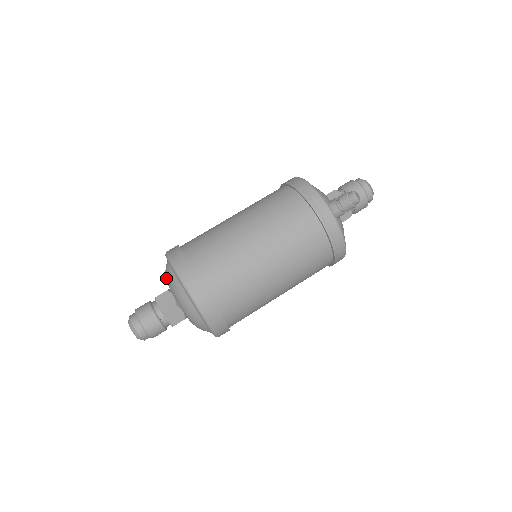
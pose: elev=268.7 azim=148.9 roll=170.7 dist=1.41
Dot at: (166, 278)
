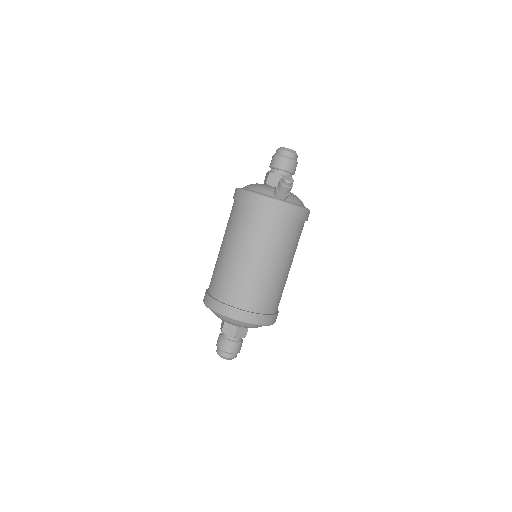
Dot at: (218, 317)
